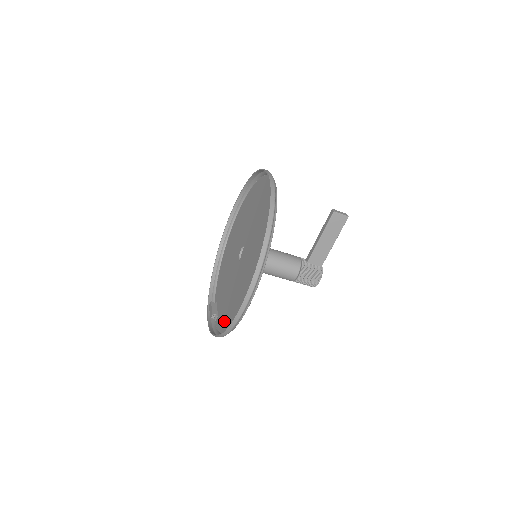
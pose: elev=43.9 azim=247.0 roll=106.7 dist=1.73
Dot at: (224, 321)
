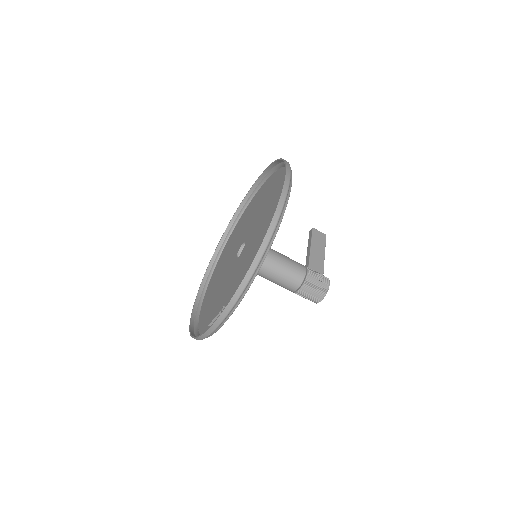
Dot at: occluded
